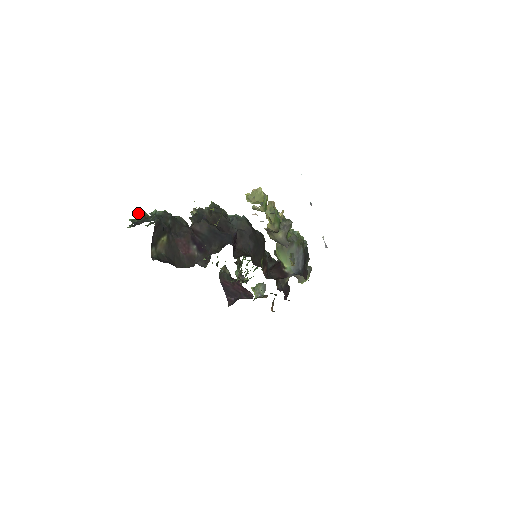
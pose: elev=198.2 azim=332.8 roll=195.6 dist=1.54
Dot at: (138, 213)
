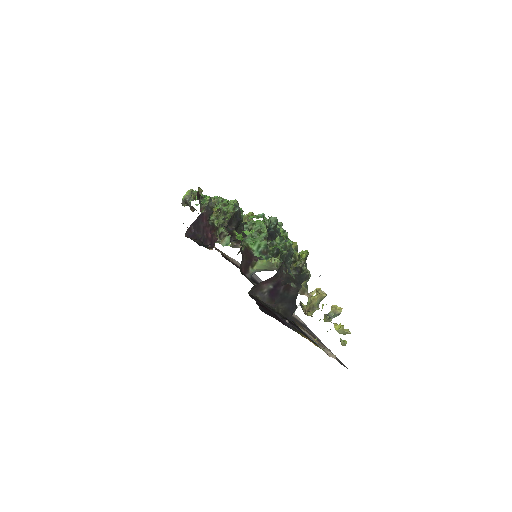
Dot at: (288, 245)
